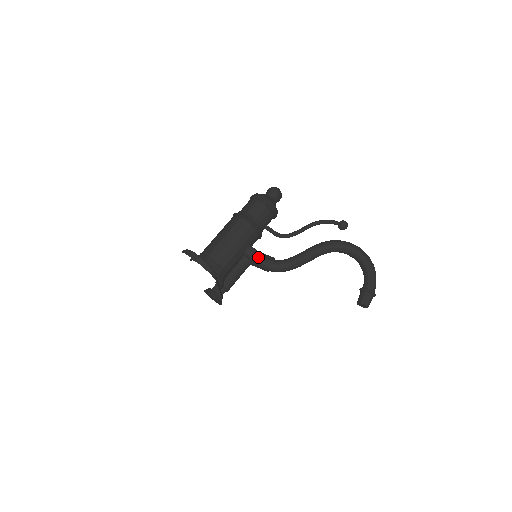
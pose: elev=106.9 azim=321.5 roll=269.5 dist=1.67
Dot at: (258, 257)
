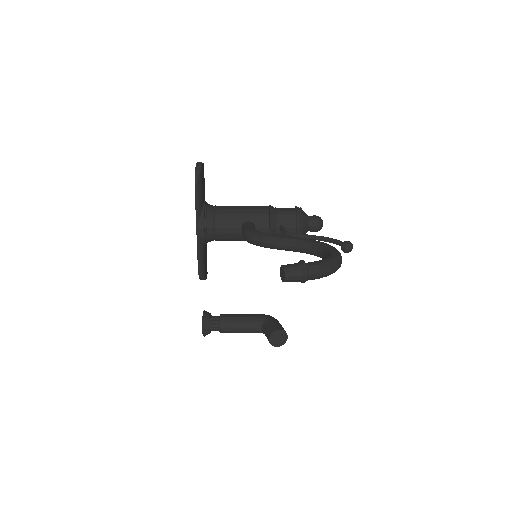
Dot at: (248, 225)
